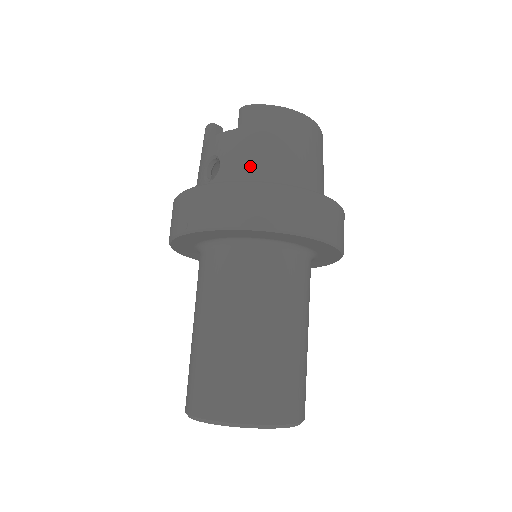
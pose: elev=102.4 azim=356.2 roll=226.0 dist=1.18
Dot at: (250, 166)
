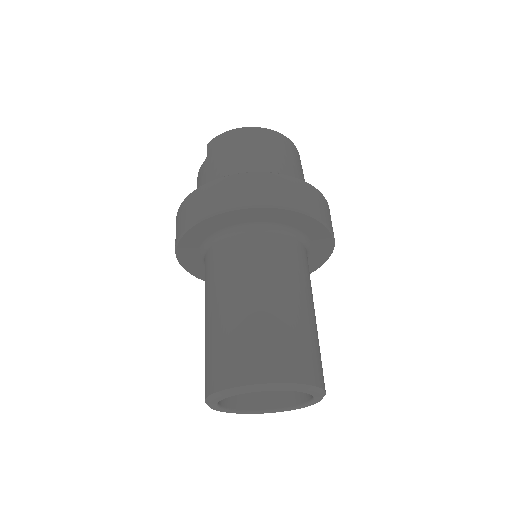
Dot at: (213, 179)
